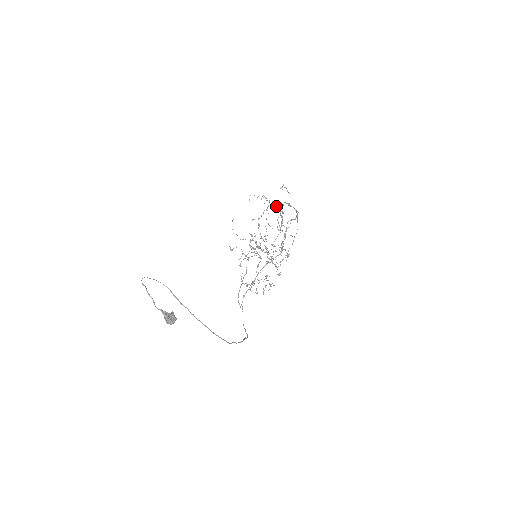
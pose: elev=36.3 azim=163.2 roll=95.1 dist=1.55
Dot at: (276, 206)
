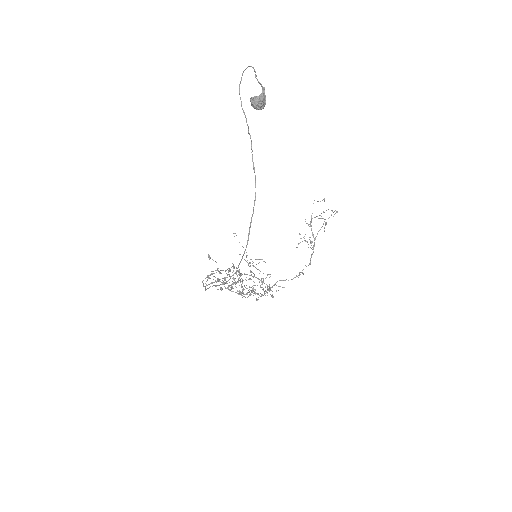
Dot at: (328, 209)
